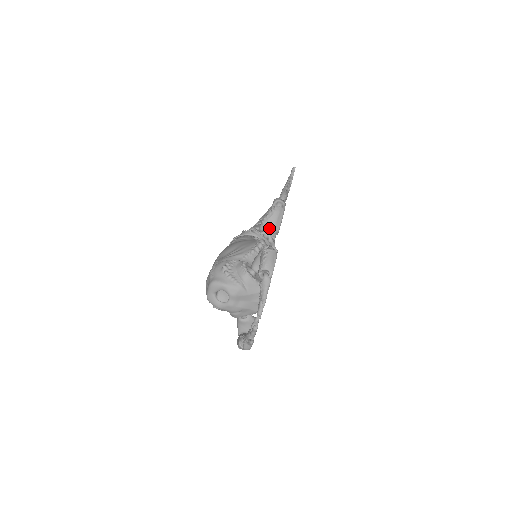
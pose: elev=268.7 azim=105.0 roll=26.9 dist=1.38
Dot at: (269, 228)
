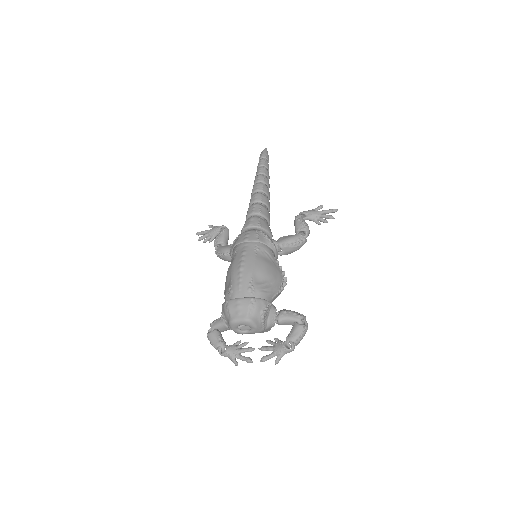
Dot at: (287, 252)
